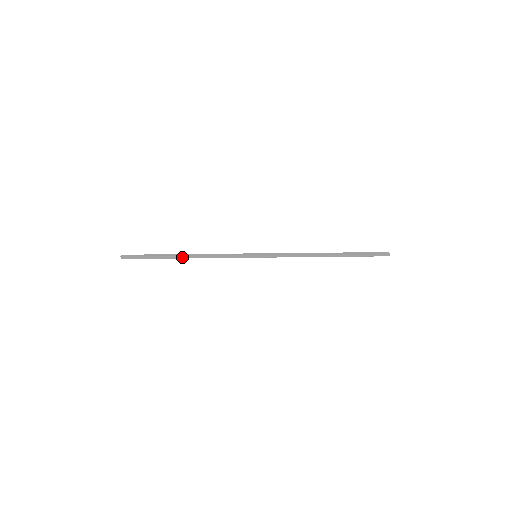
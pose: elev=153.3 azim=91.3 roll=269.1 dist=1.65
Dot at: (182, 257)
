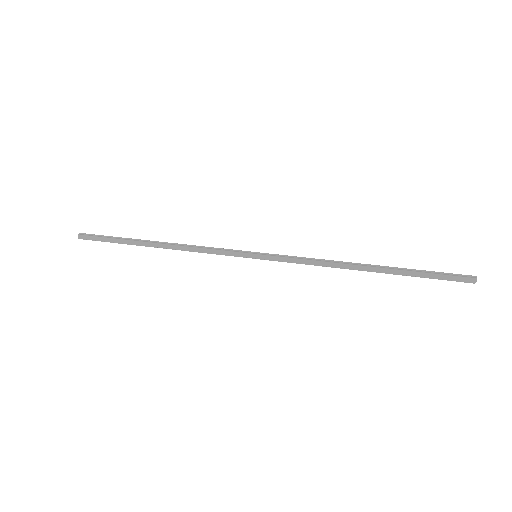
Dot at: (154, 245)
